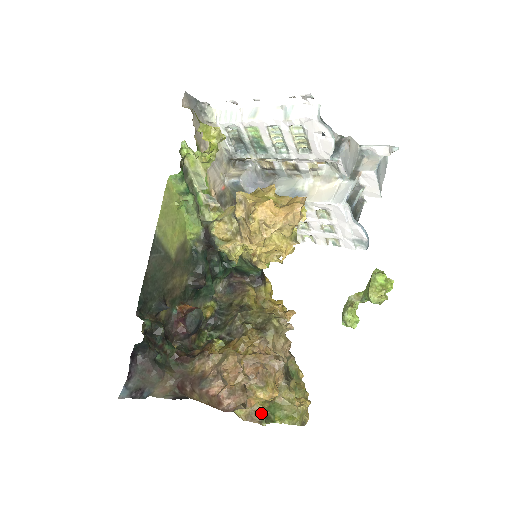
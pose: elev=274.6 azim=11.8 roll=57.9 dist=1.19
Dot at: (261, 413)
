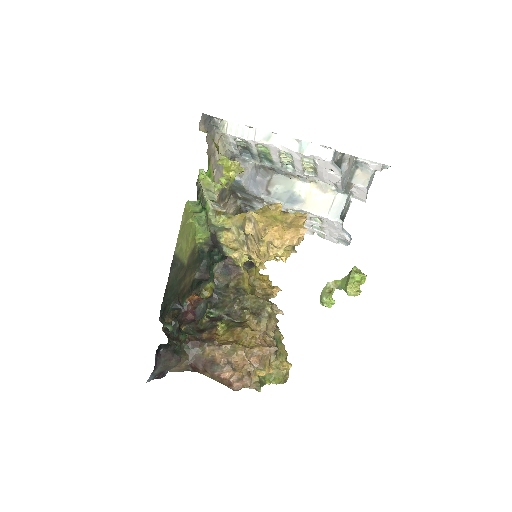
Dot at: (258, 383)
